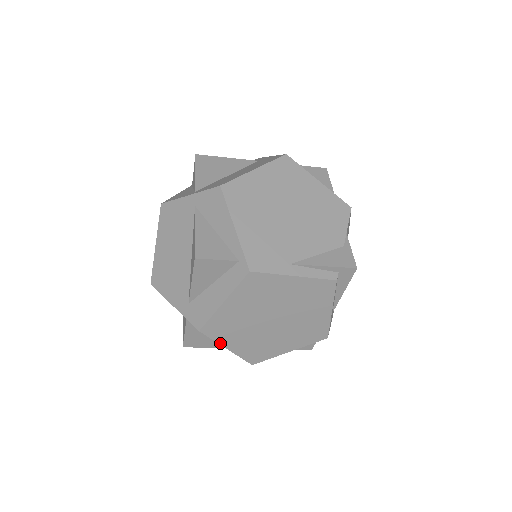
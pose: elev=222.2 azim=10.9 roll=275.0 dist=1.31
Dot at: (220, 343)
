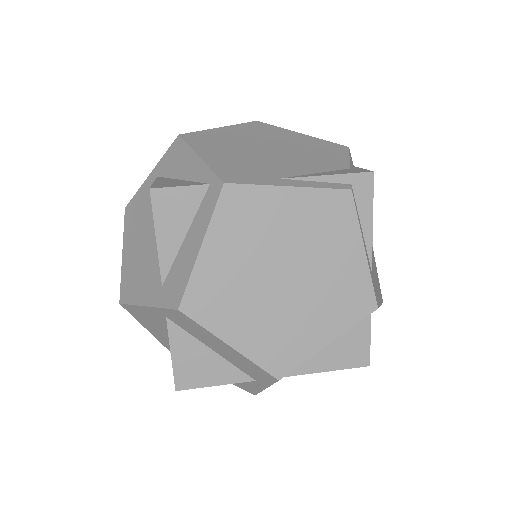
Dot at: (216, 334)
